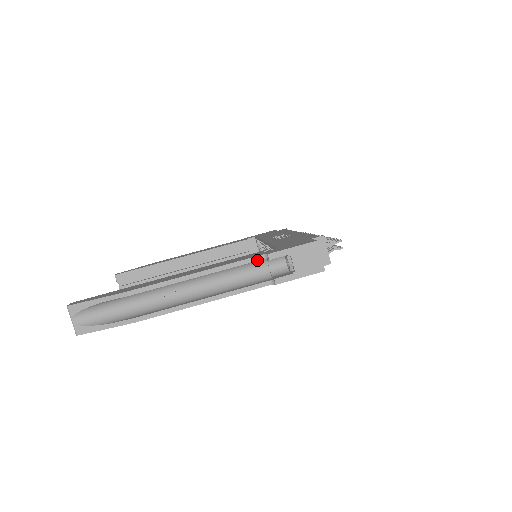
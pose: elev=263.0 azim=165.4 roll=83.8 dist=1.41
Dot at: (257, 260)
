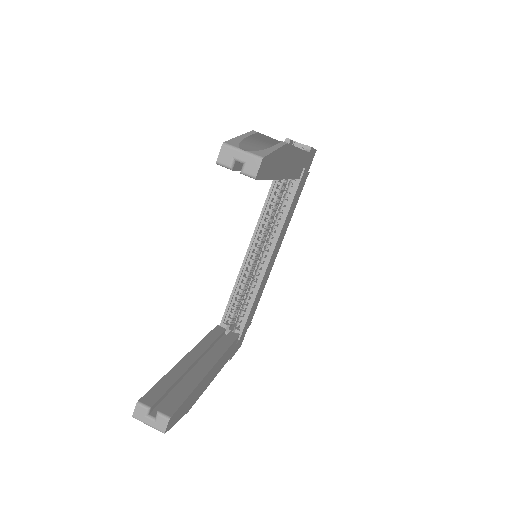
Dot at: occluded
